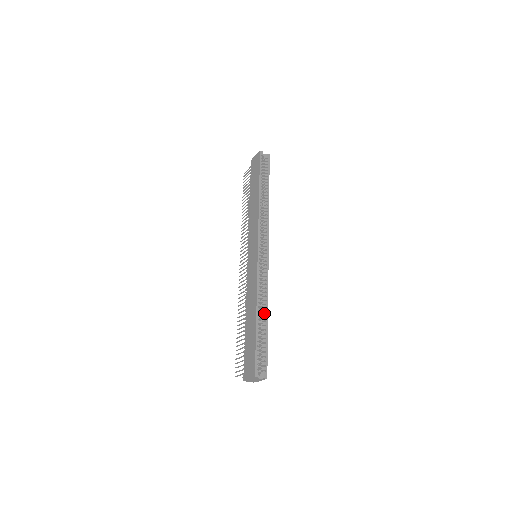
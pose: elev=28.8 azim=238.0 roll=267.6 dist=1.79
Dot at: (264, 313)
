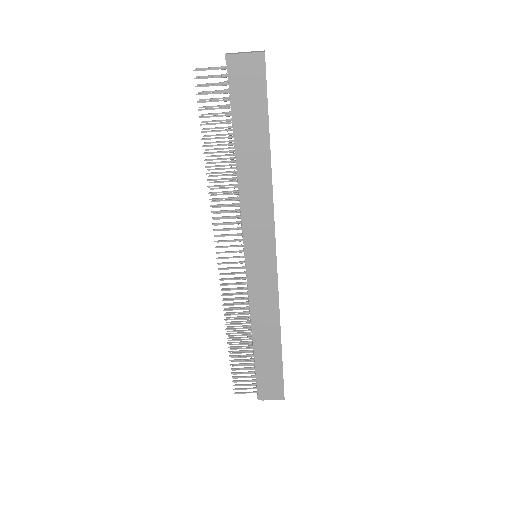
Dot at: occluded
